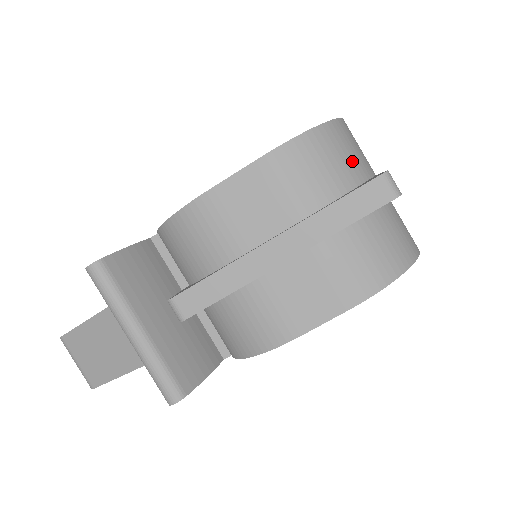
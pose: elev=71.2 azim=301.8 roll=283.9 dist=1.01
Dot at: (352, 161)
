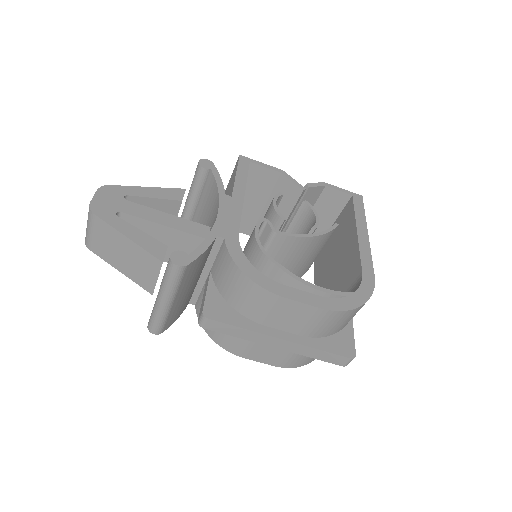
Dot at: occluded
